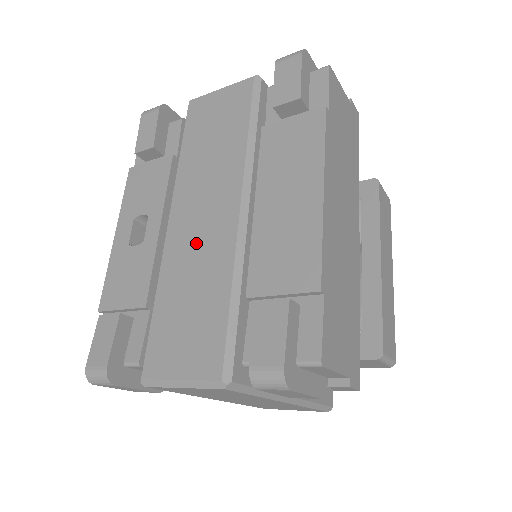
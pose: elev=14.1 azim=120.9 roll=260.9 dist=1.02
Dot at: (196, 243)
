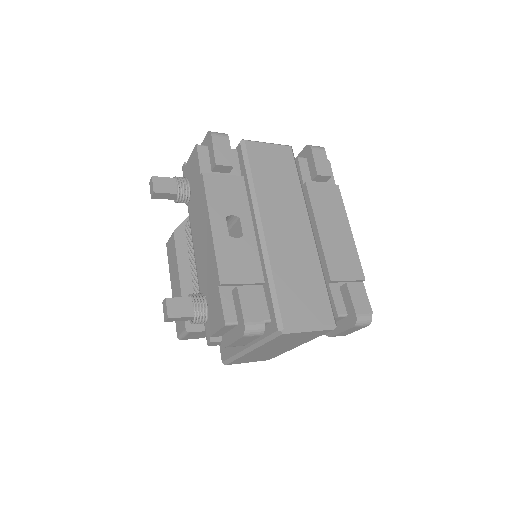
Dot at: (291, 245)
